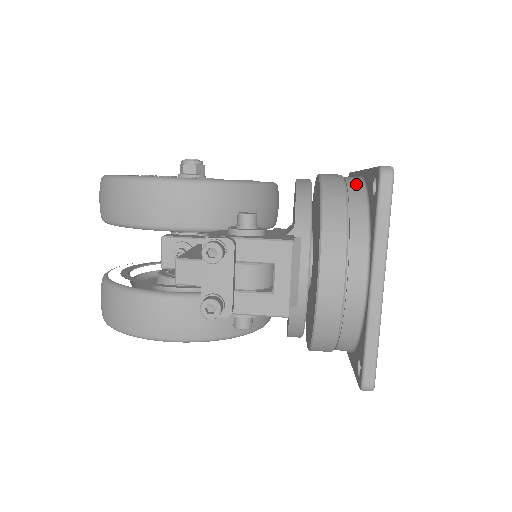
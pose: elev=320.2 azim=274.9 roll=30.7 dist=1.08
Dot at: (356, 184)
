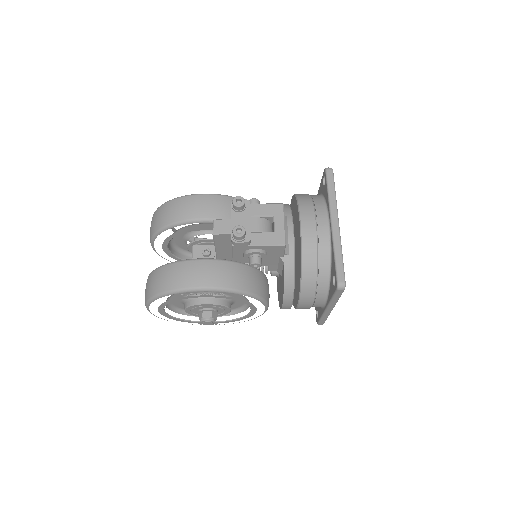
Dot at: occluded
